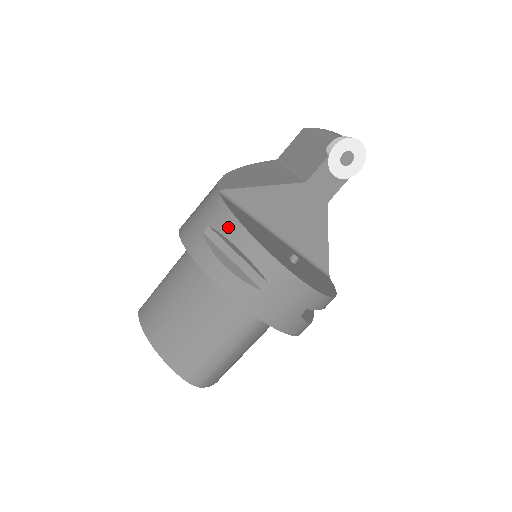
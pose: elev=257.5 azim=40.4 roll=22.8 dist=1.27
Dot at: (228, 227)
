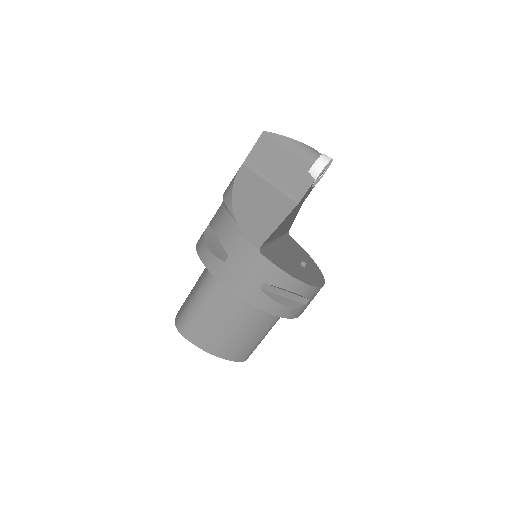
Dot at: (283, 282)
